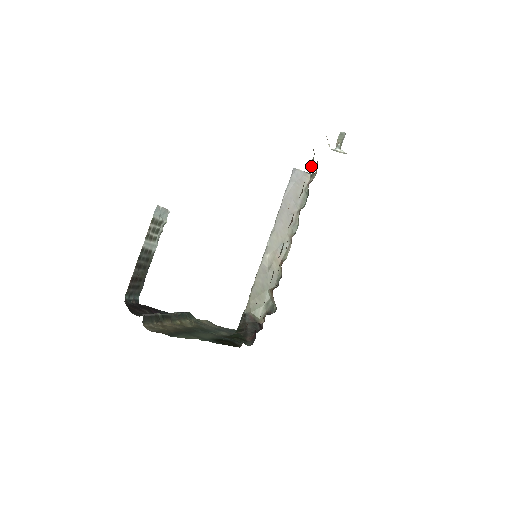
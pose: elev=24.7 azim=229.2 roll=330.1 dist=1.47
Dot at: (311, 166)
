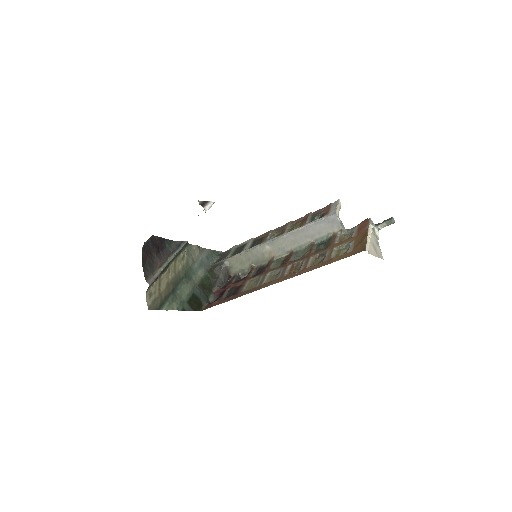
Dot at: (340, 248)
